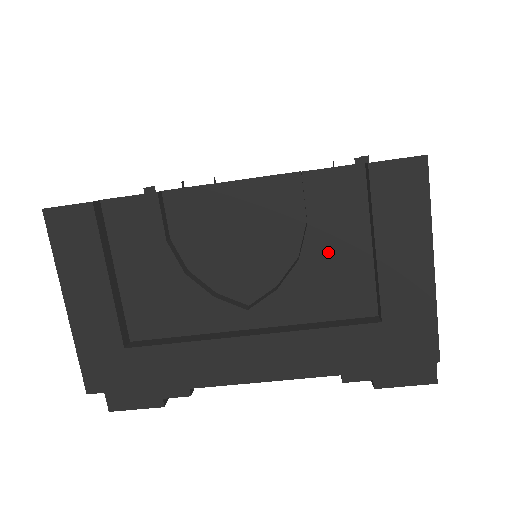
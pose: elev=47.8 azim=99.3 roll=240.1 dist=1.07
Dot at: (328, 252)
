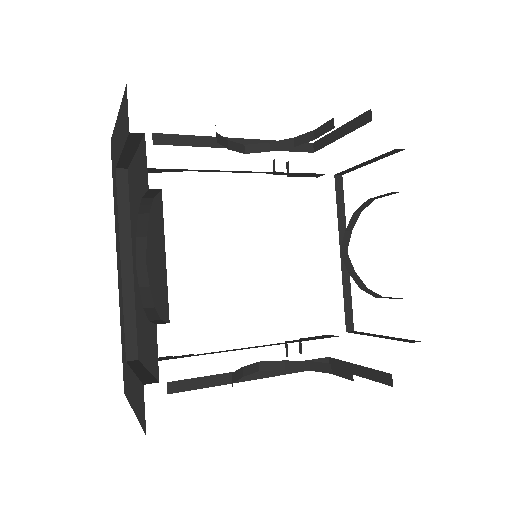
Dot at: occluded
